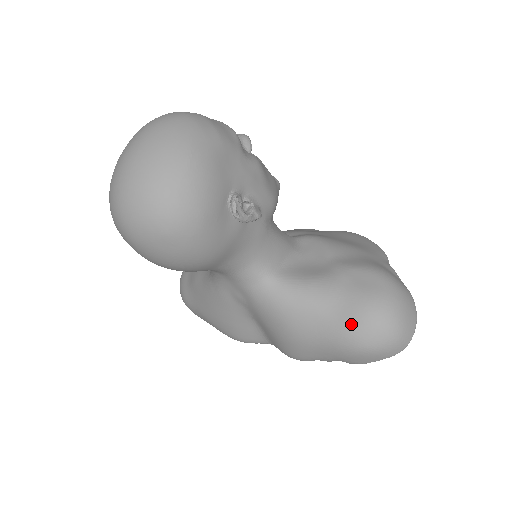
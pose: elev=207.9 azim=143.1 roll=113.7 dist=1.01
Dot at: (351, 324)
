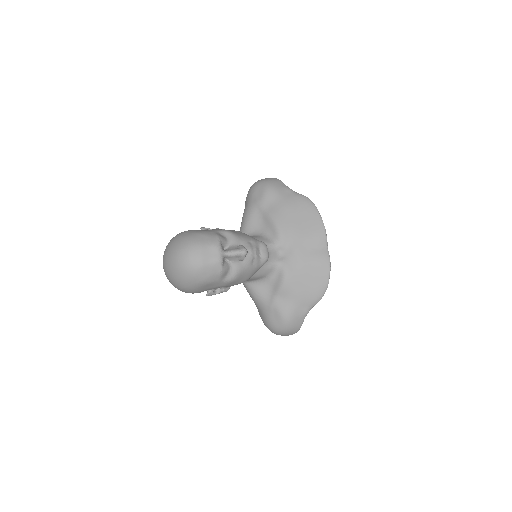
Dot at: (262, 320)
